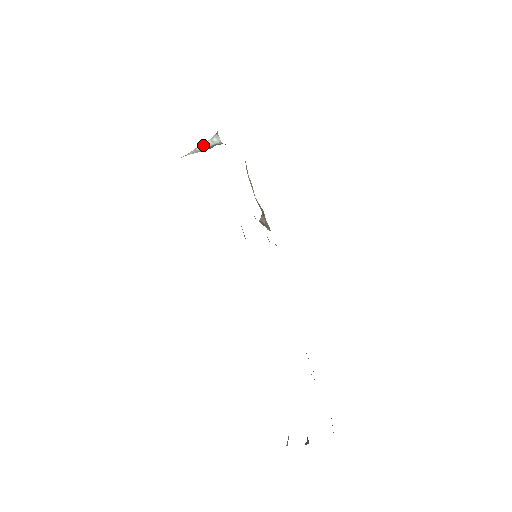
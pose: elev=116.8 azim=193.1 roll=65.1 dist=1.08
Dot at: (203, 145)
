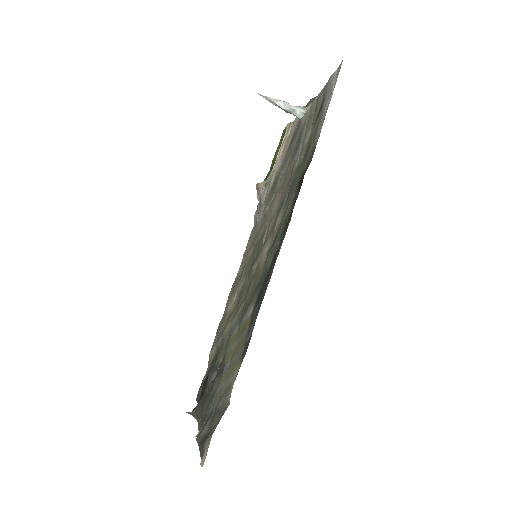
Dot at: (284, 105)
